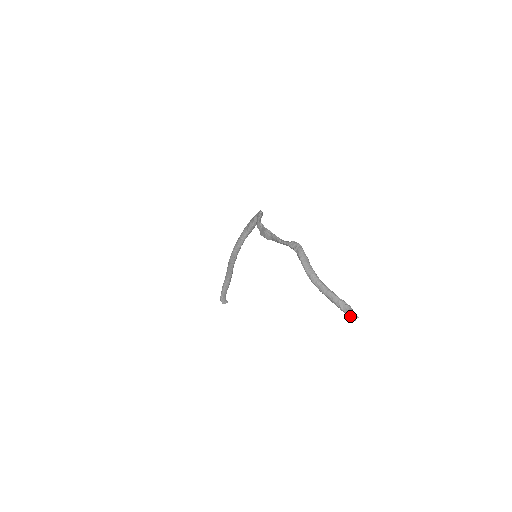
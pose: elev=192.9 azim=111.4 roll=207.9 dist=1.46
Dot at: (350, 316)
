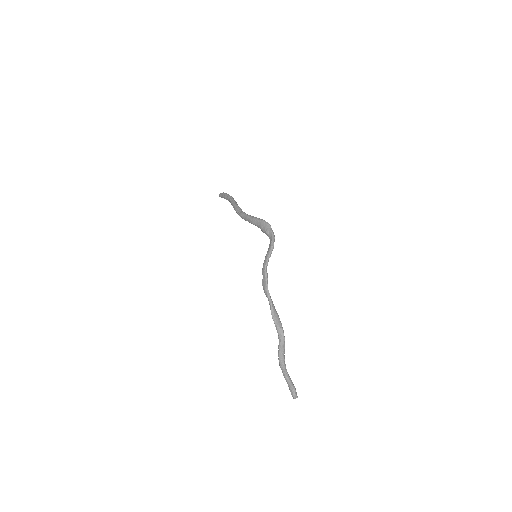
Dot at: (293, 397)
